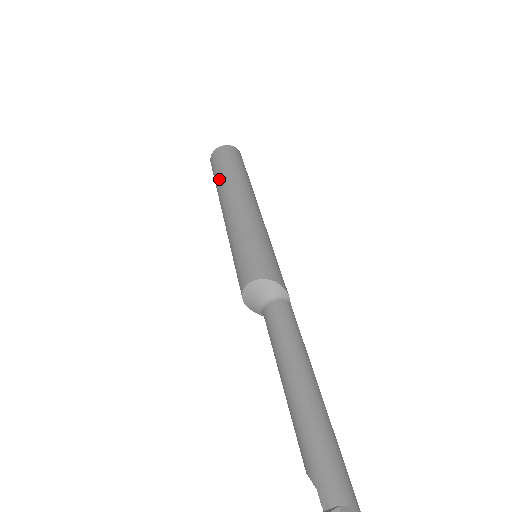
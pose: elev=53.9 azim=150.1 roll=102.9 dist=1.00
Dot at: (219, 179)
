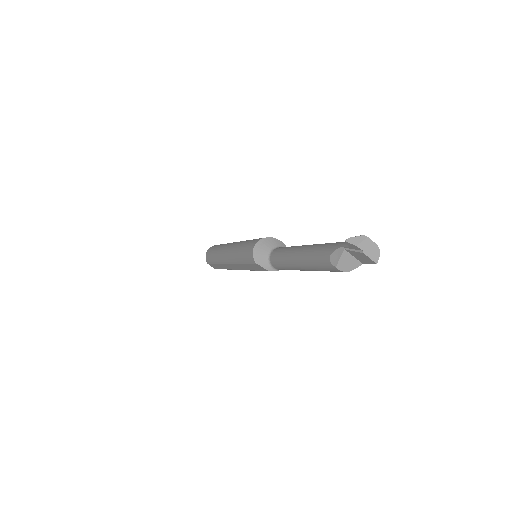
Dot at: (218, 248)
